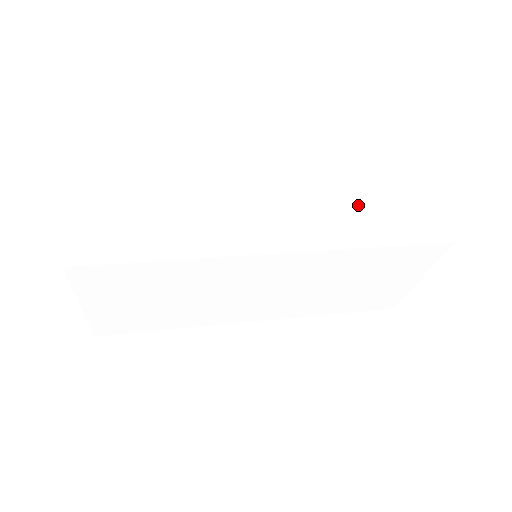
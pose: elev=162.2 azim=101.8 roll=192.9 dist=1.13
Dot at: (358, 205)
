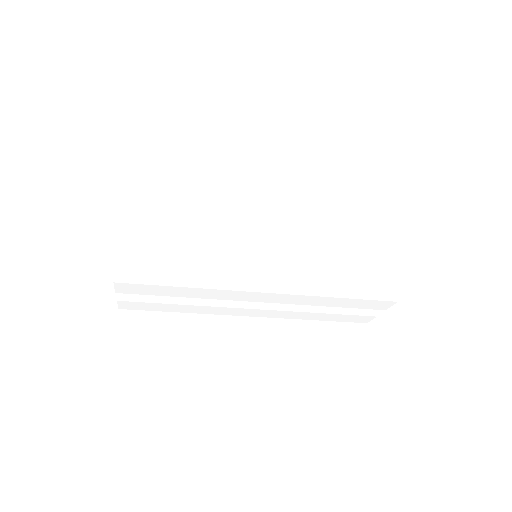
Dot at: occluded
